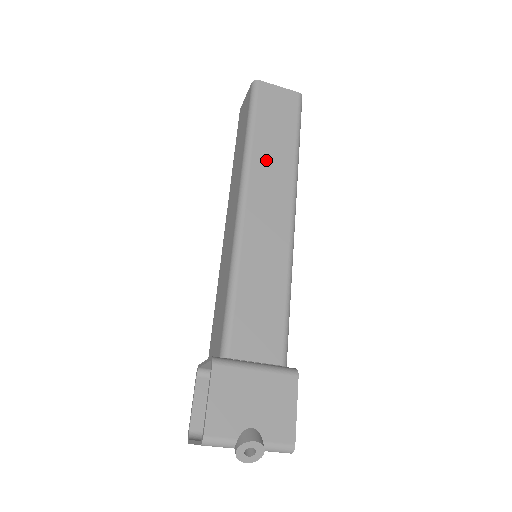
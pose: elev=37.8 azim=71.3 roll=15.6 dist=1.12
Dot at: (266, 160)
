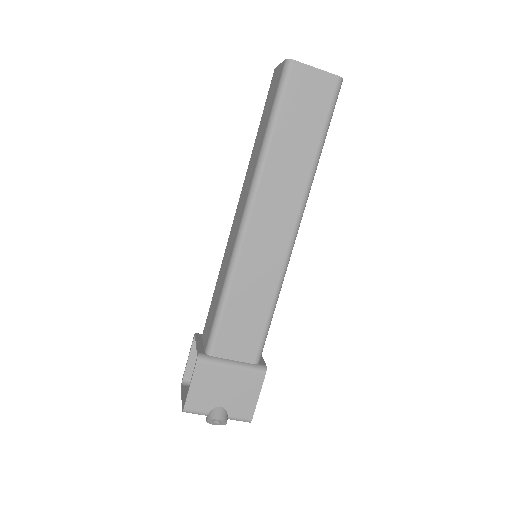
Dot at: (280, 170)
